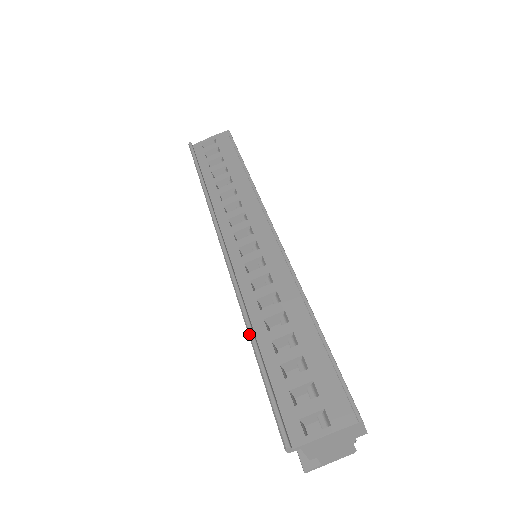
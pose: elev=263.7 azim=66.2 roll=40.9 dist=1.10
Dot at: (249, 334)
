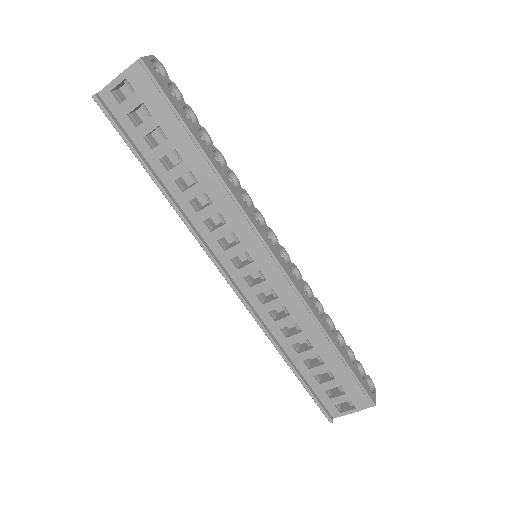
Dot at: occluded
